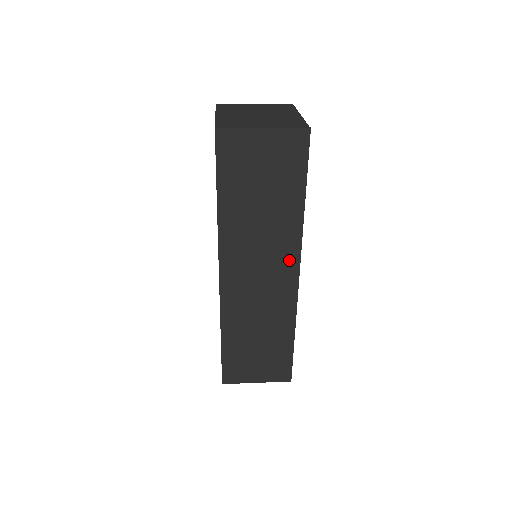
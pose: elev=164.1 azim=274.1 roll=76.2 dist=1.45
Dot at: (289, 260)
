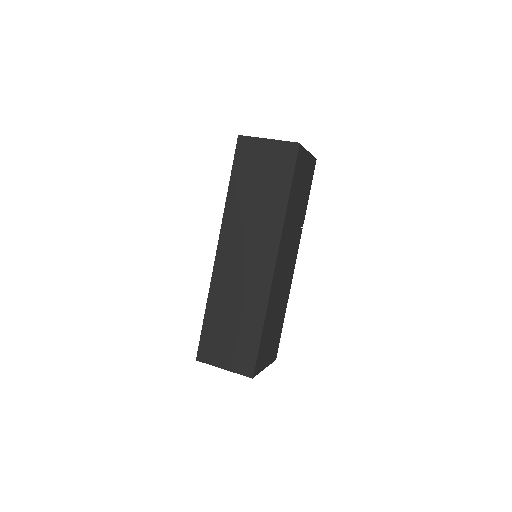
Dot at: (270, 247)
